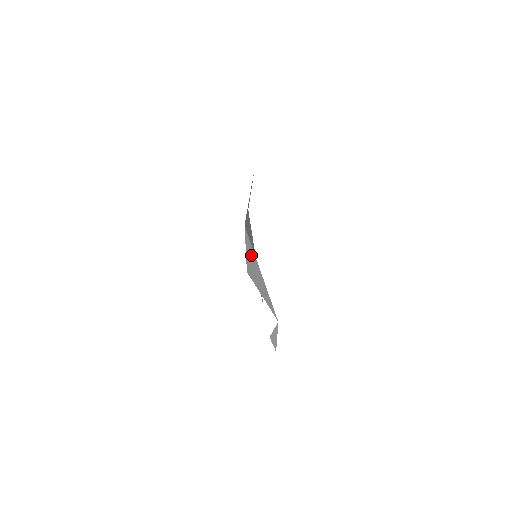
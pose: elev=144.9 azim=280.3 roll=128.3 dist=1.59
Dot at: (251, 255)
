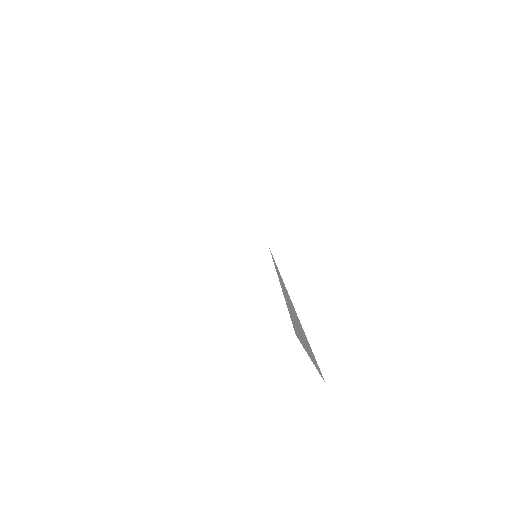
Dot at: (288, 298)
